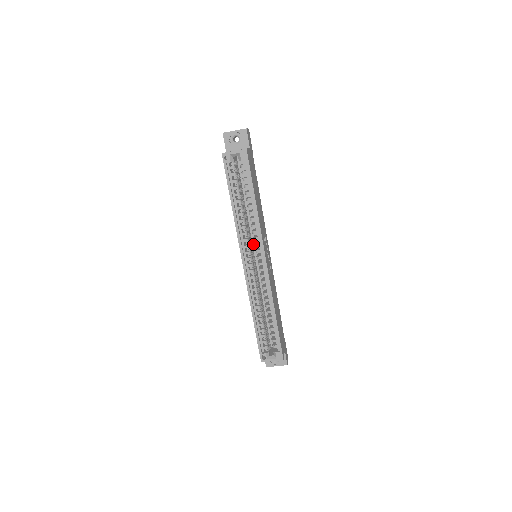
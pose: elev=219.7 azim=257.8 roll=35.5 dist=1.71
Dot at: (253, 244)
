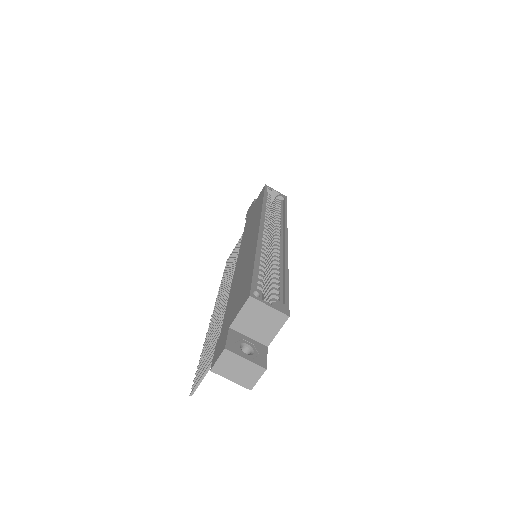
Dot at: occluded
